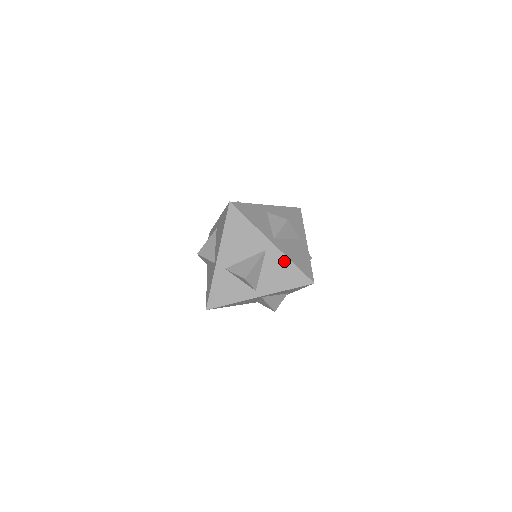
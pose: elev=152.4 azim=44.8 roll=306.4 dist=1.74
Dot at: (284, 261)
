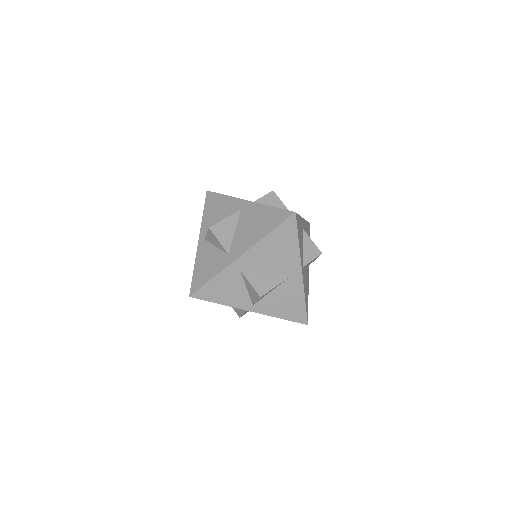
Dot at: occluded
